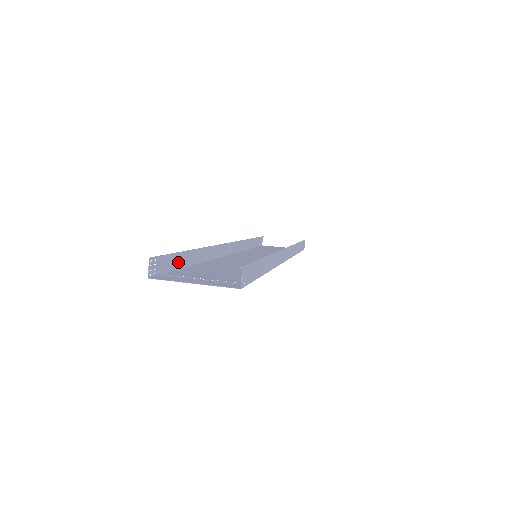
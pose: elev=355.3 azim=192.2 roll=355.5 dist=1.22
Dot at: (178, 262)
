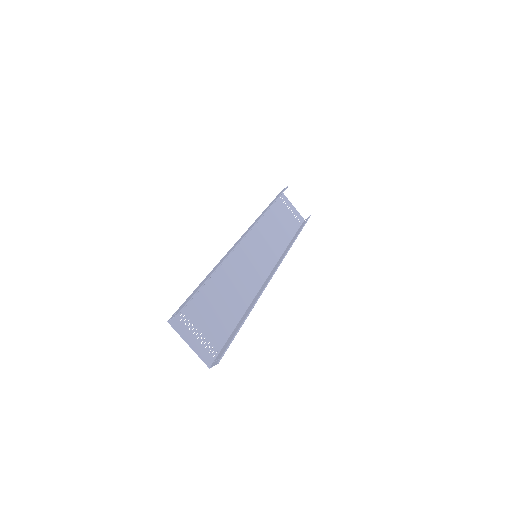
Dot at: (195, 291)
